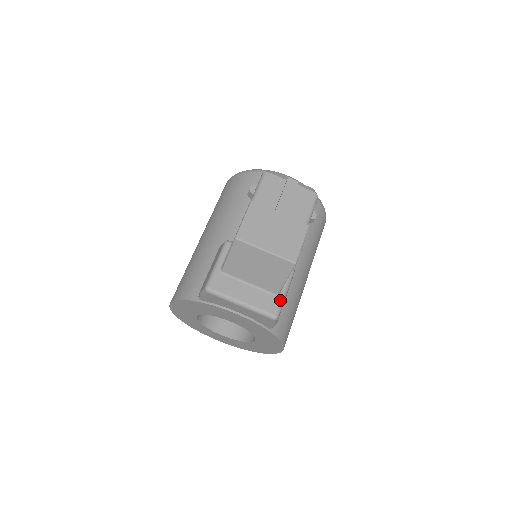
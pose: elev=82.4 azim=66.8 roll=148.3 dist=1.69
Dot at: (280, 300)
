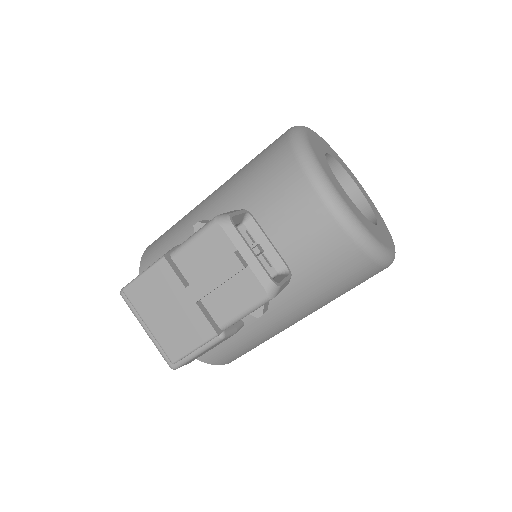
Dot at: (185, 357)
